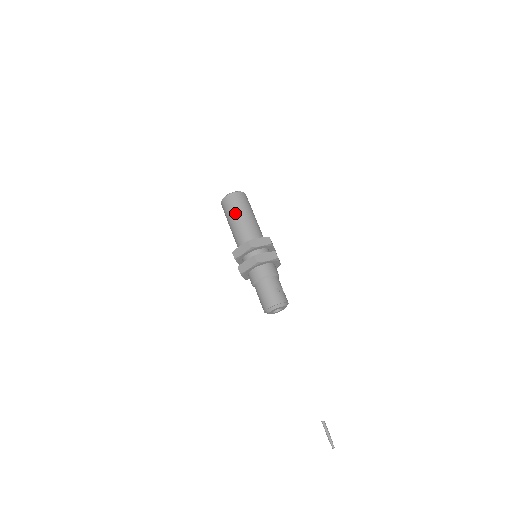
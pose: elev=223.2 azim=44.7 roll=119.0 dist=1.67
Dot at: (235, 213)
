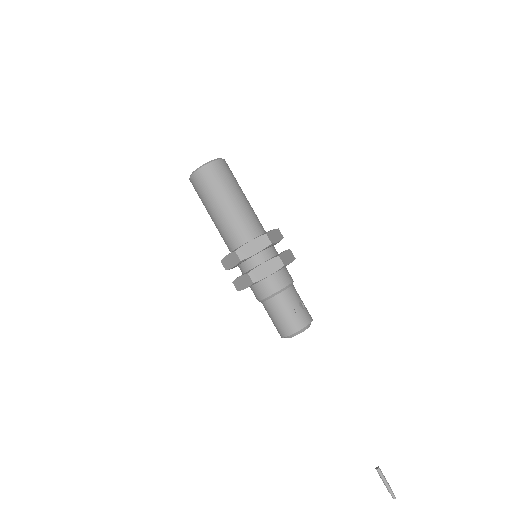
Dot at: (210, 202)
